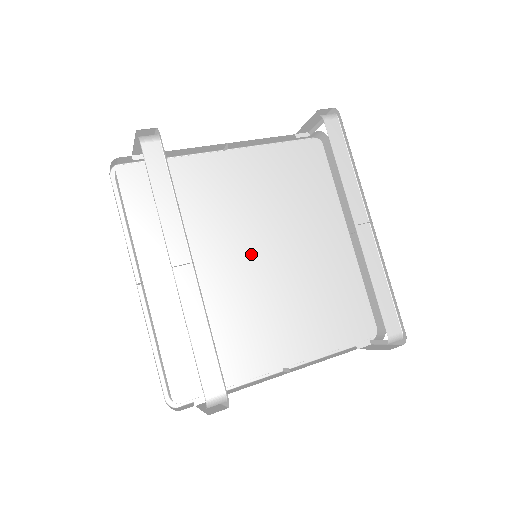
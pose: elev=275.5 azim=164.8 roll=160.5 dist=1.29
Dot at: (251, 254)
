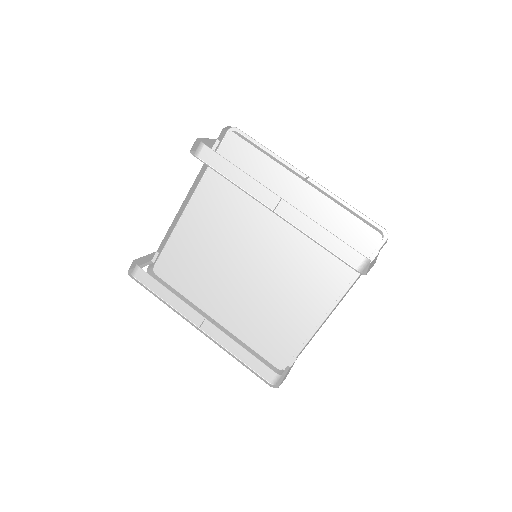
Dot at: (253, 256)
